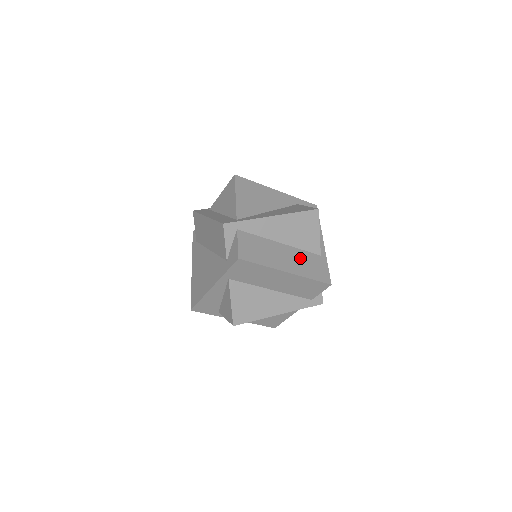
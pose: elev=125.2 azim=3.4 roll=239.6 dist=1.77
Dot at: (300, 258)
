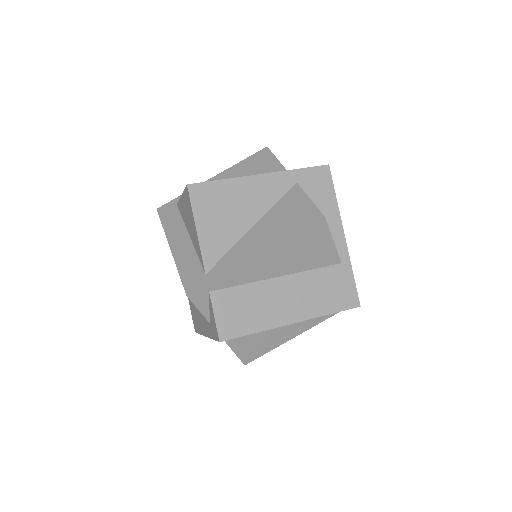
Dot at: (310, 287)
